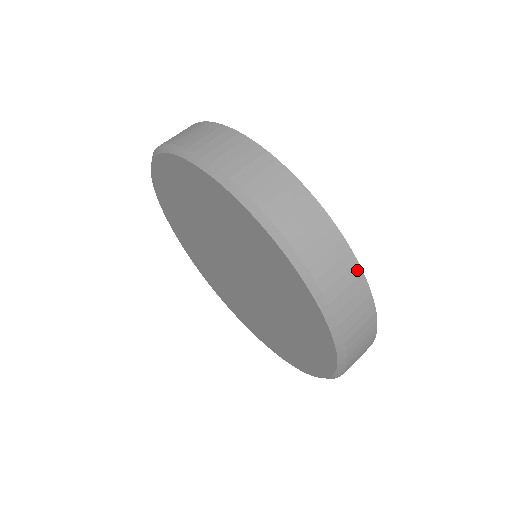
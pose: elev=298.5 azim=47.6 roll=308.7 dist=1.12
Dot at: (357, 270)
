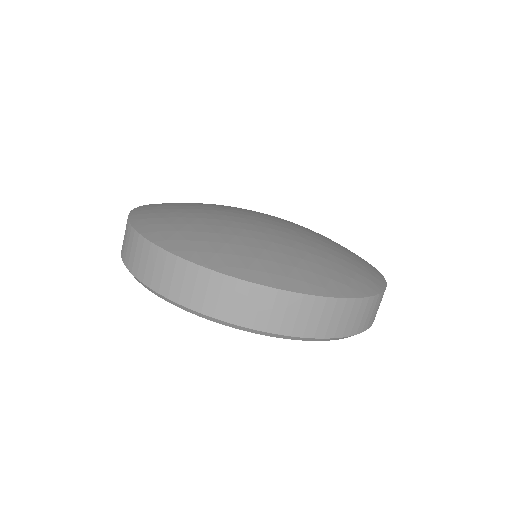
Dot at: (296, 297)
